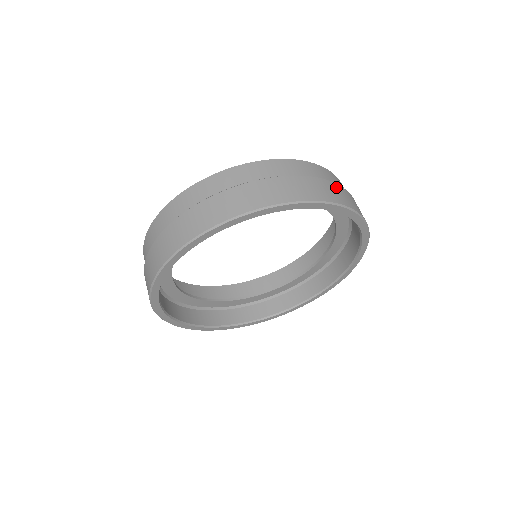
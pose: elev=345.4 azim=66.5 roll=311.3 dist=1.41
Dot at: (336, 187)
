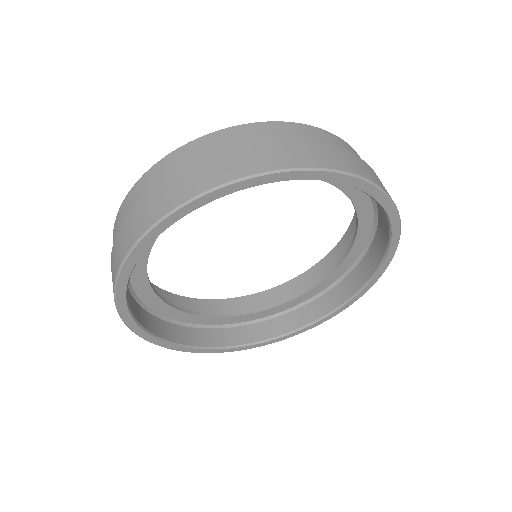
Dot at: (357, 159)
